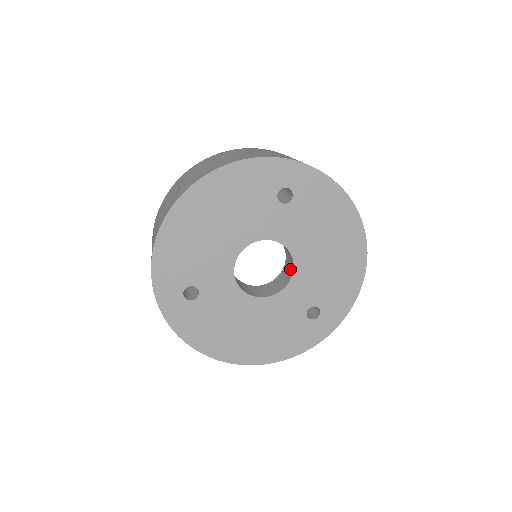
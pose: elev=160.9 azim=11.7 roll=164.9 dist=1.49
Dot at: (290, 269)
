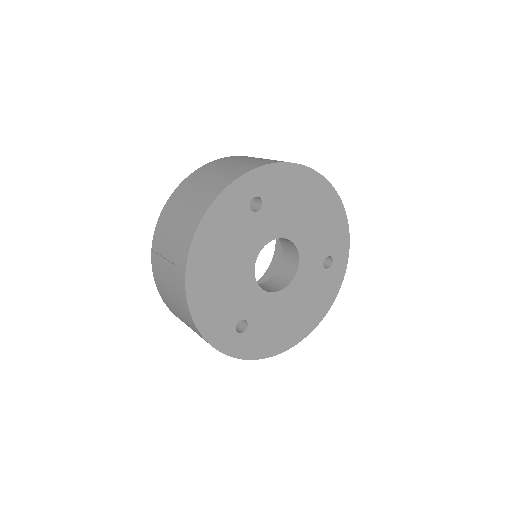
Dot at: (292, 248)
